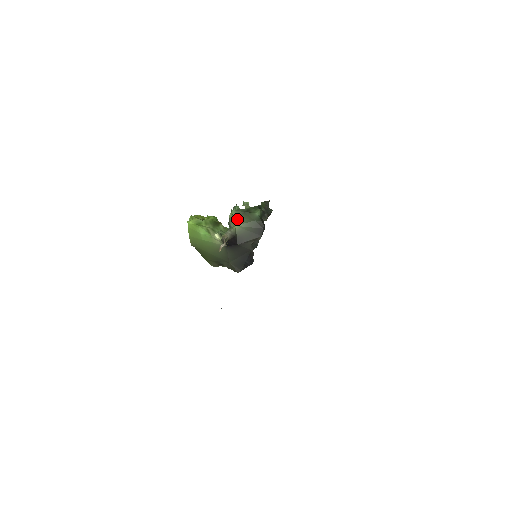
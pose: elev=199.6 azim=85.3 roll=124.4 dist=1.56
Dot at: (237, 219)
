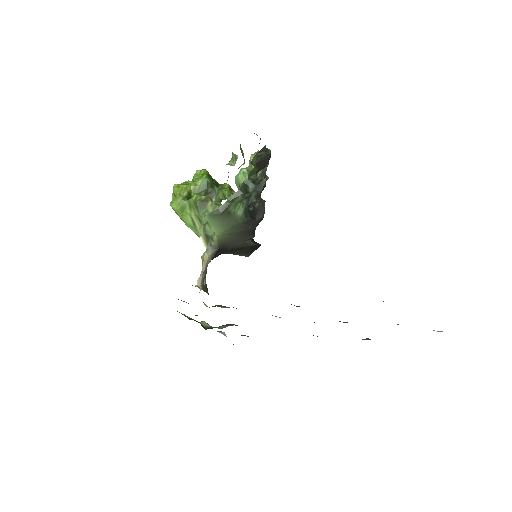
Dot at: (215, 226)
